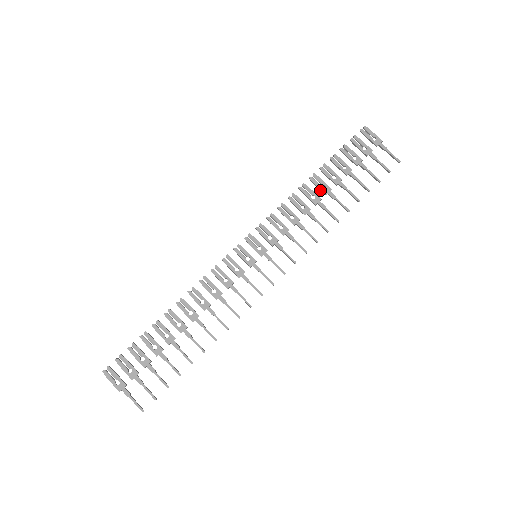
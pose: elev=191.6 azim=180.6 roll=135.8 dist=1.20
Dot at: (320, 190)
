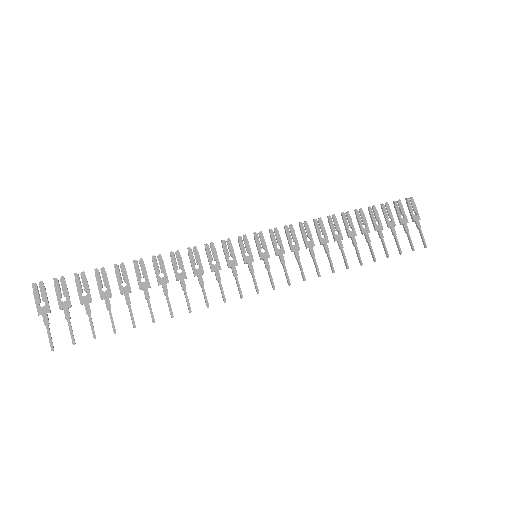
Dot at: (346, 230)
